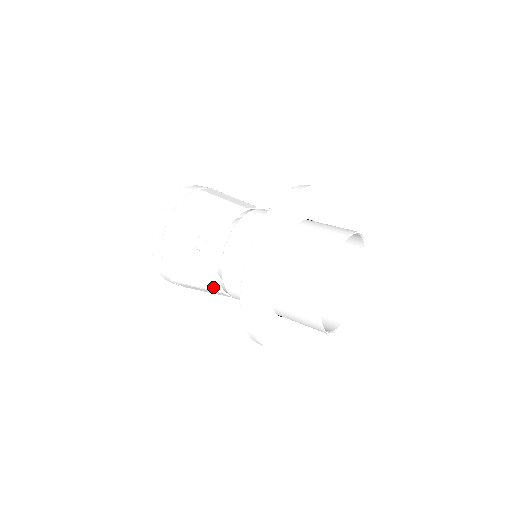
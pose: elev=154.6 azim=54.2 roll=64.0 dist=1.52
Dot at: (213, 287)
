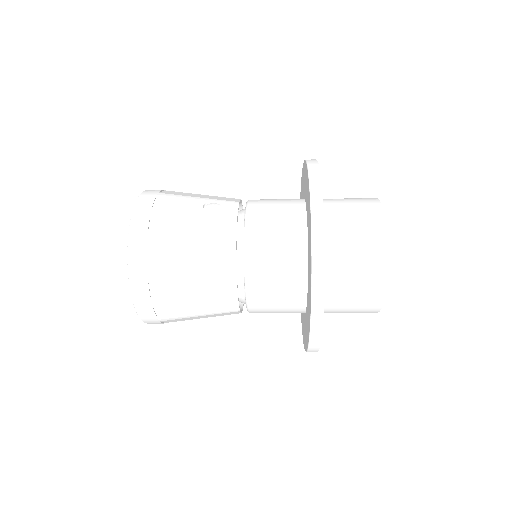
Dot at: (223, 263)
